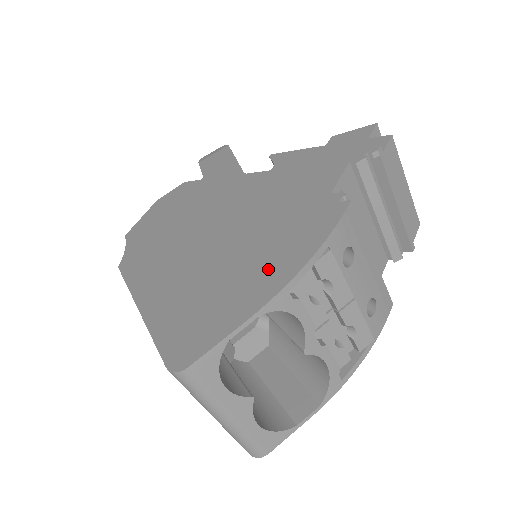
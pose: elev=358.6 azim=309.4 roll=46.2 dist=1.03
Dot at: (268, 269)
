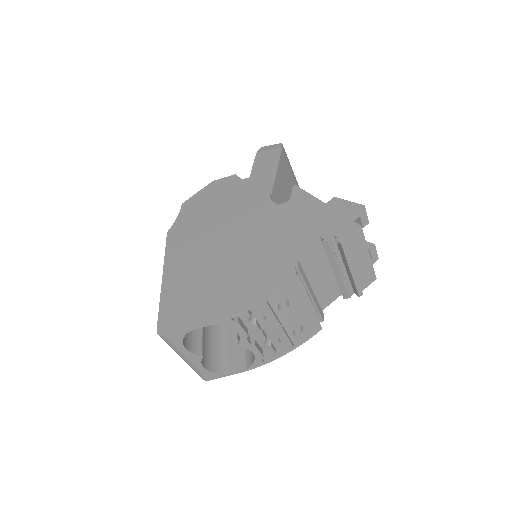
Dot at: (230, 297)
